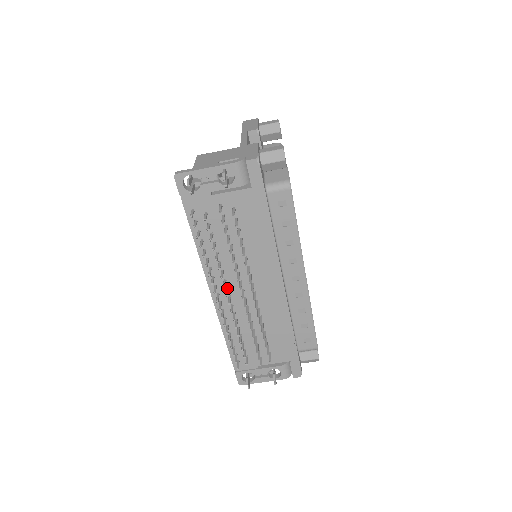
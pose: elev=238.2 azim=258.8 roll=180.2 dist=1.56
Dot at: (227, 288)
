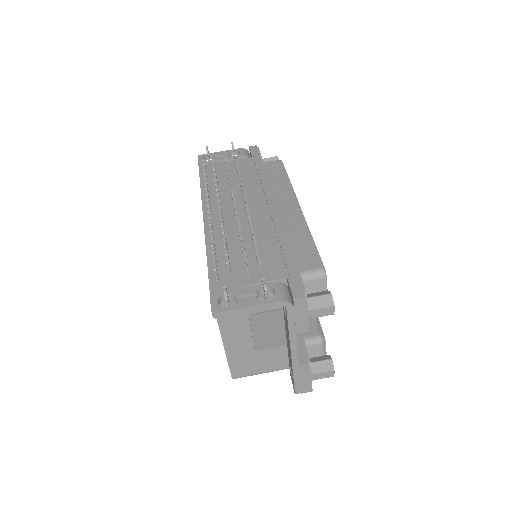
Dot at: occluded
